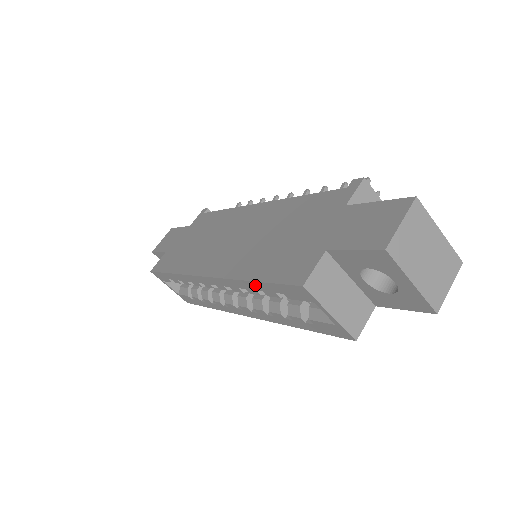
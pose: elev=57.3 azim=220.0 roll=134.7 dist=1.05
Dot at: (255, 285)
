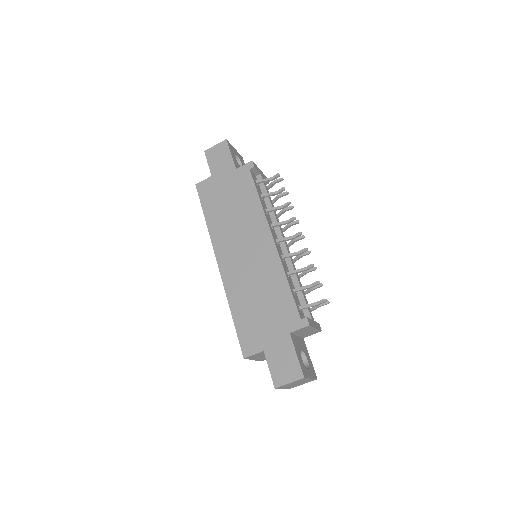
Dot at: (233, 316)
